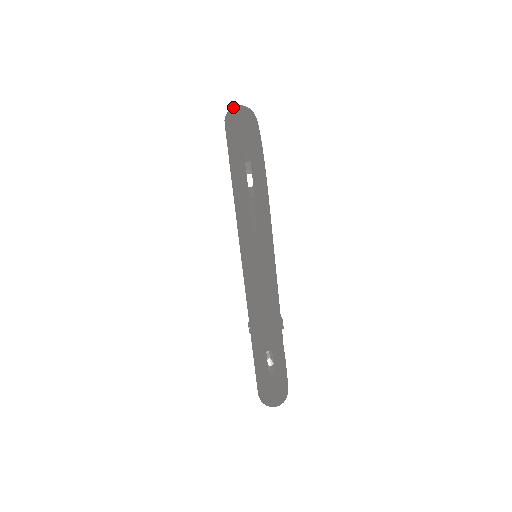
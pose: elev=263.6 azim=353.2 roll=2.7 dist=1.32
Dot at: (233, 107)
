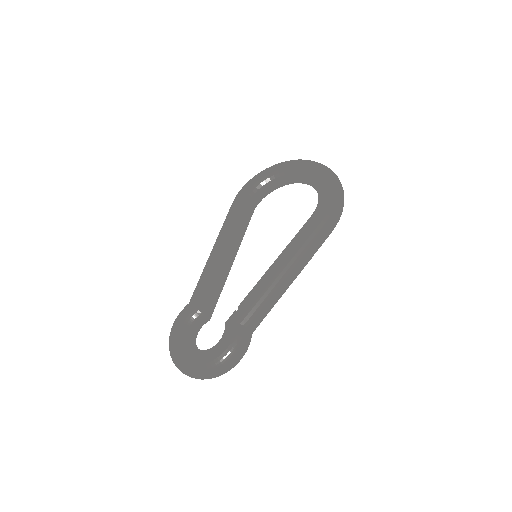
Dot at: occluded
